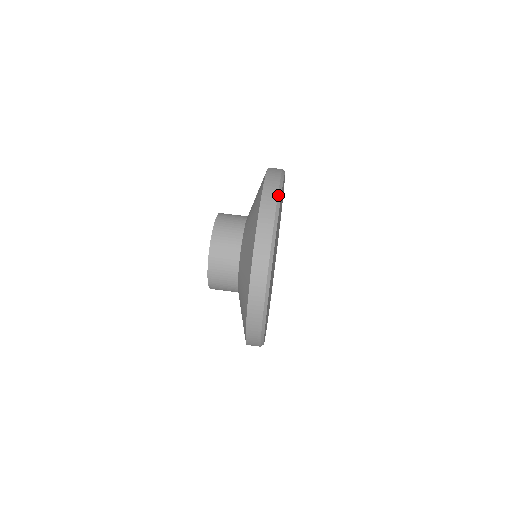
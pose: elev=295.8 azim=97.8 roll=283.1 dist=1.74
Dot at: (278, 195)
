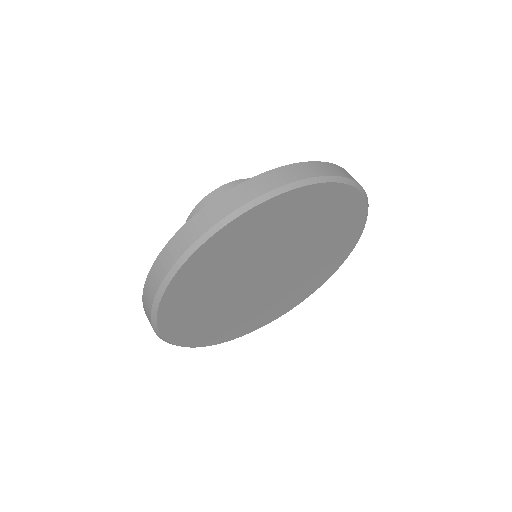
Dot at: (206, 232)
